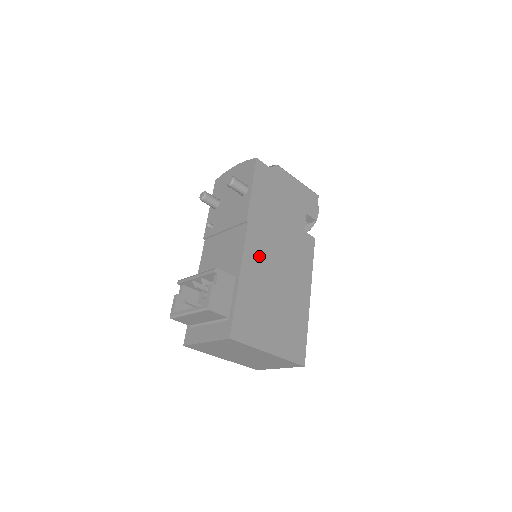
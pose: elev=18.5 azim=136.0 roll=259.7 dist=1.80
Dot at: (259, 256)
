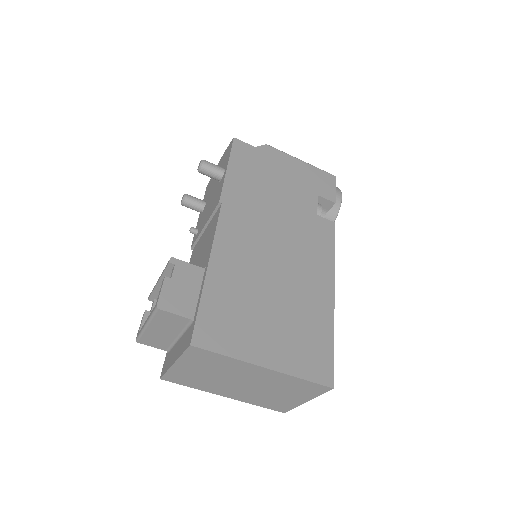
Dot at: (241, 242)
